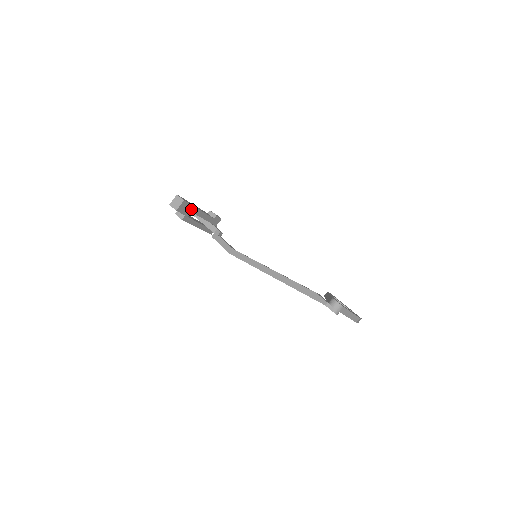
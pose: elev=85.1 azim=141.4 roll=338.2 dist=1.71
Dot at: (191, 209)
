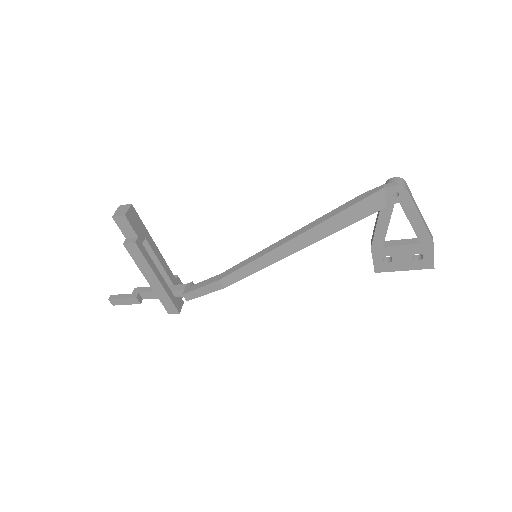
Dot at: (143, 232)
